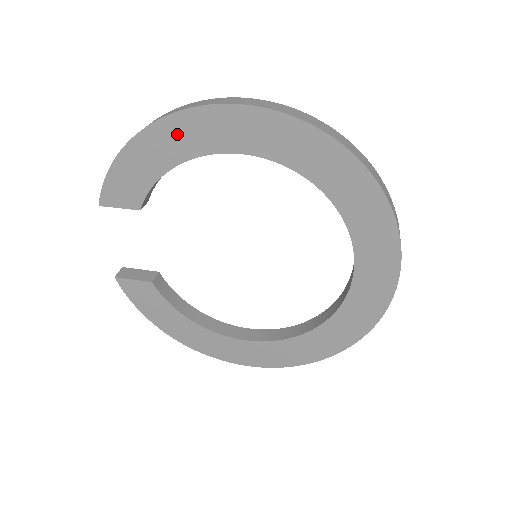
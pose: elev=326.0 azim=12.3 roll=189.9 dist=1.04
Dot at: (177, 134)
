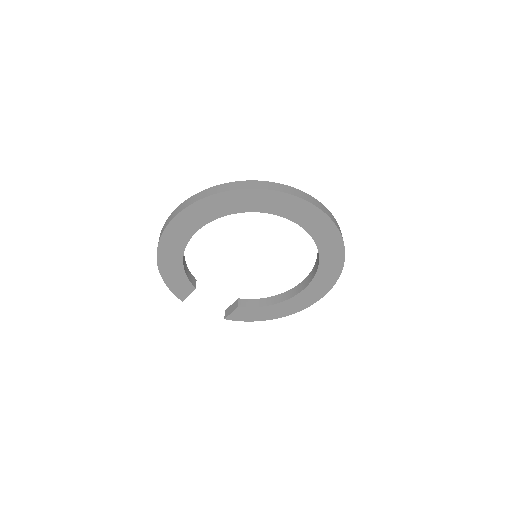
Dot at: (168, 253)
